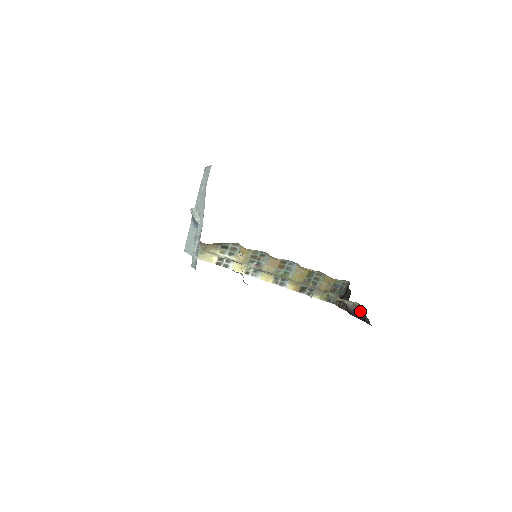
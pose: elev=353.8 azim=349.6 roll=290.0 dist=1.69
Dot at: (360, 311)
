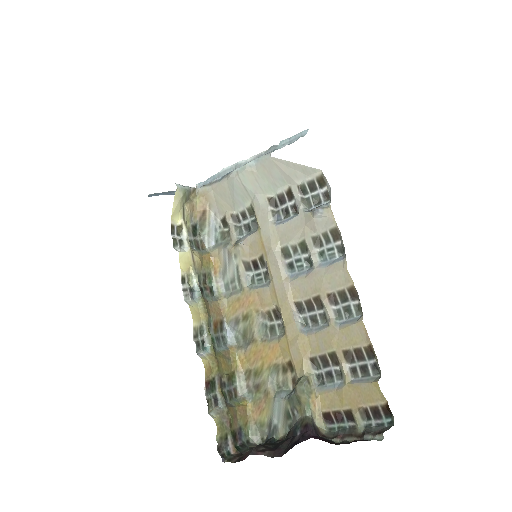
Dot at: (331, 440)
